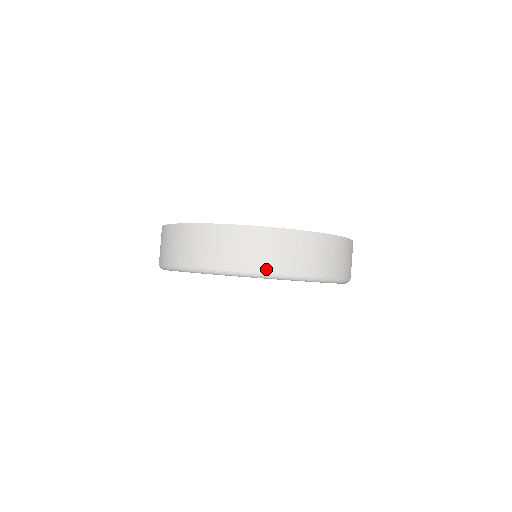
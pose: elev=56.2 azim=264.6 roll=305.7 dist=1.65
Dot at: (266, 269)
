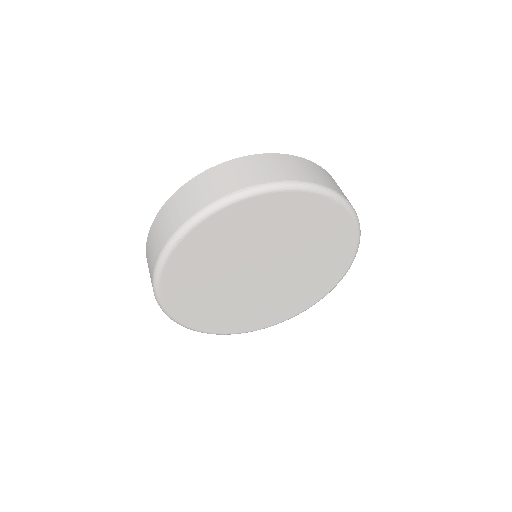
Dot at: (205, 204)
